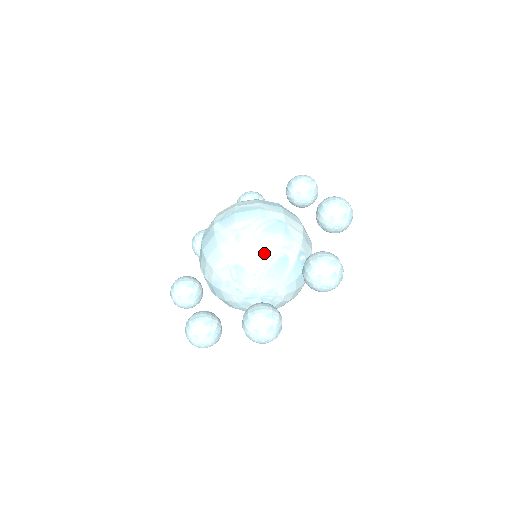
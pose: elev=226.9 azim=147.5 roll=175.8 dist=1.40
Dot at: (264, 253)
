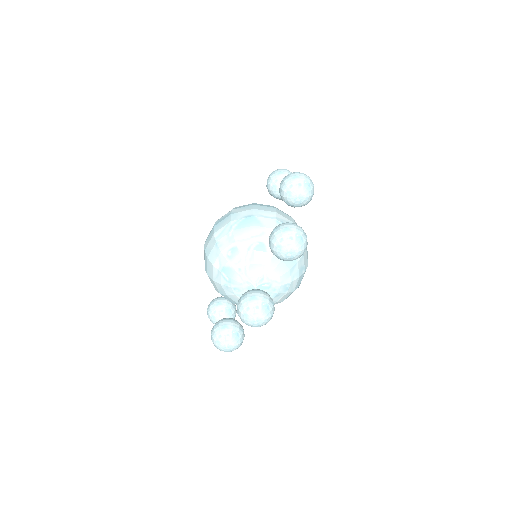
Dot at: (240, 248)
